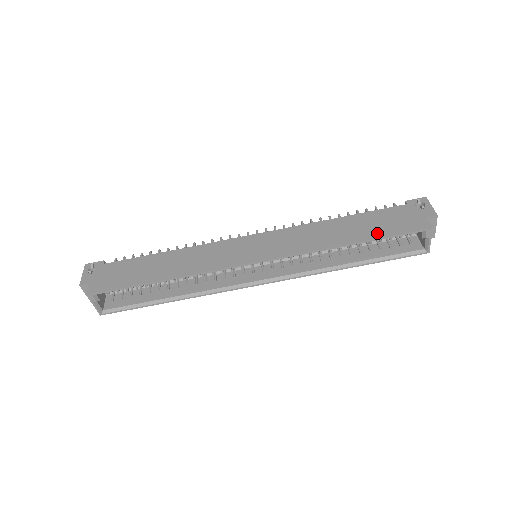
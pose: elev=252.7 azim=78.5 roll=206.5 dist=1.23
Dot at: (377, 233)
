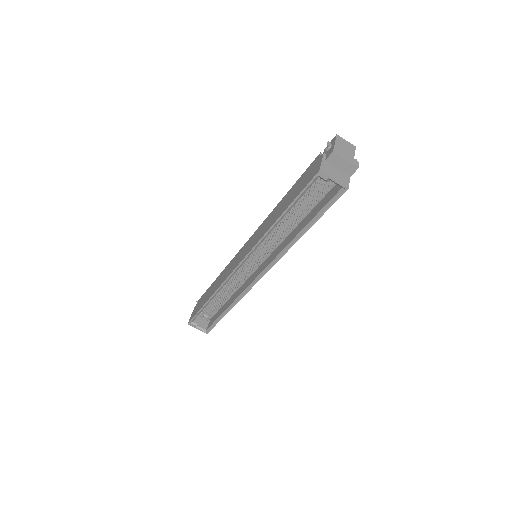
Dot at: (292, 199)
